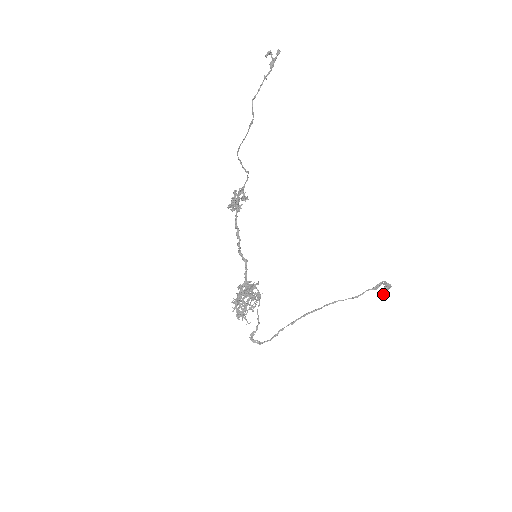
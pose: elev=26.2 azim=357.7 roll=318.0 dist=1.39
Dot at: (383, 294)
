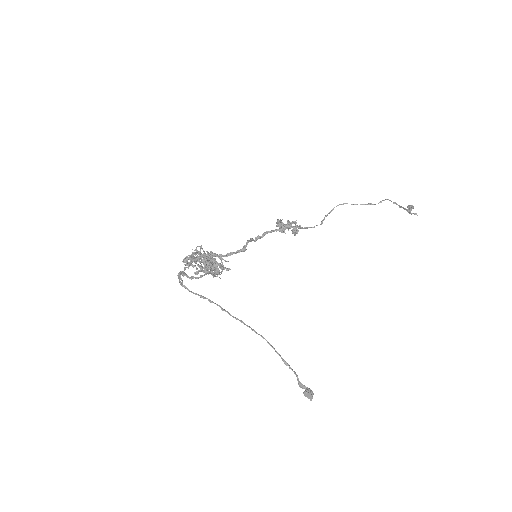
Dot at: (304, 391)
